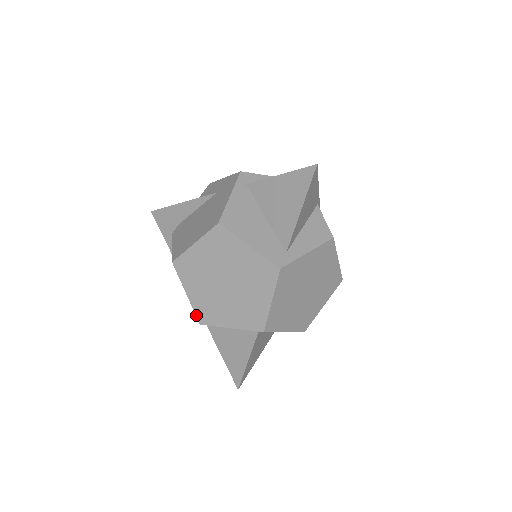
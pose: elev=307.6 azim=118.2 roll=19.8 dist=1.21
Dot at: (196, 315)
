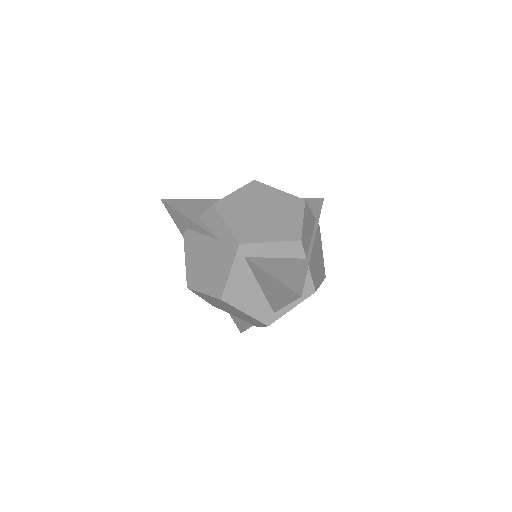
Dot at: (209, 303)
